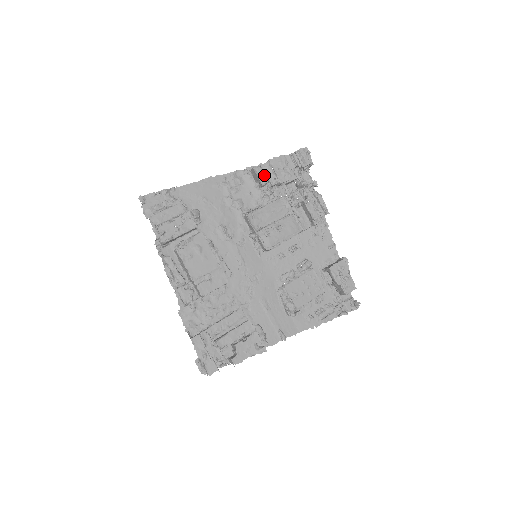
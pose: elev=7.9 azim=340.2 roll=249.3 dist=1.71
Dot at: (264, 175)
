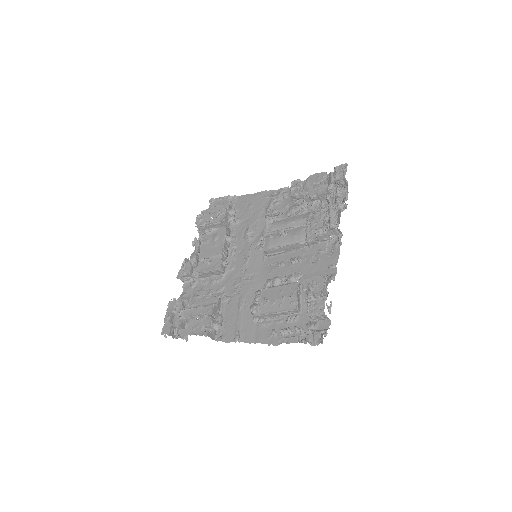
Dot at: (297, 187)
